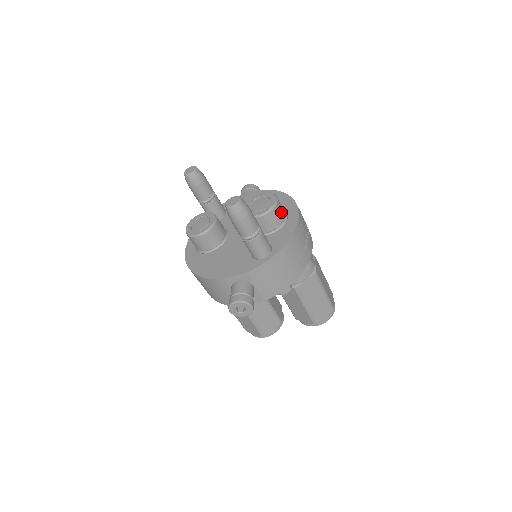
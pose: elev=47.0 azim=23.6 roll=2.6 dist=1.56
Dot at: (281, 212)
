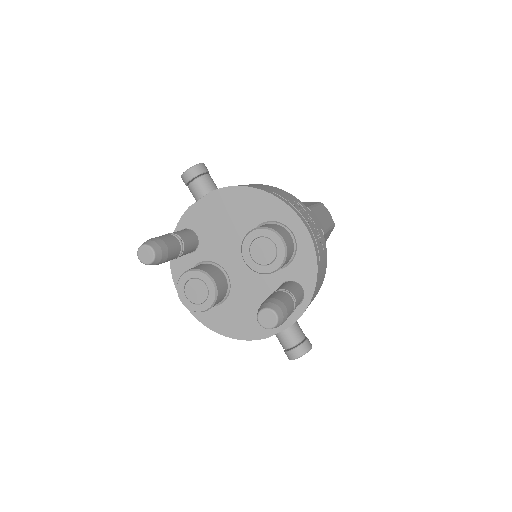
Dot at: (290, 243)
